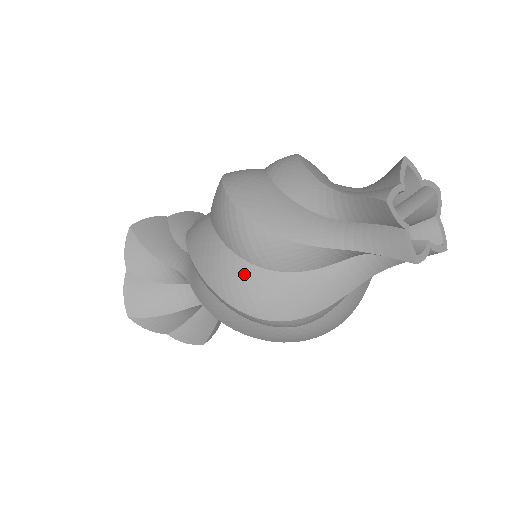
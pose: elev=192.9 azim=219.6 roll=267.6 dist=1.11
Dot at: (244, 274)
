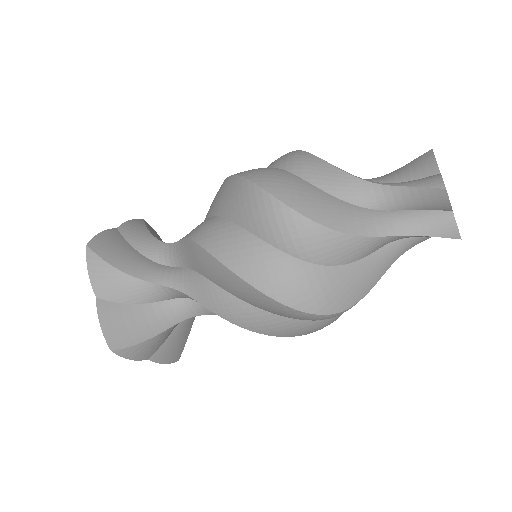
Dot at: (304, 274)
